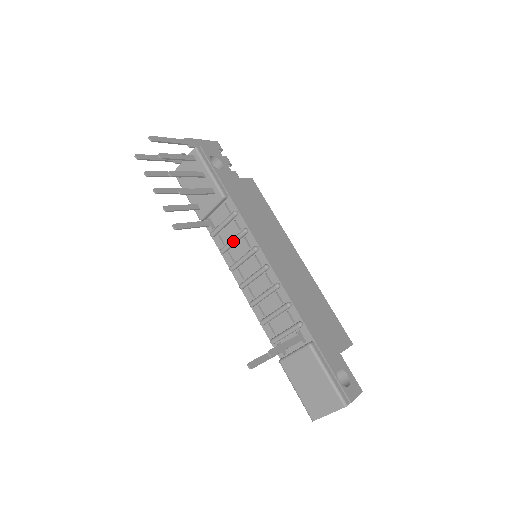
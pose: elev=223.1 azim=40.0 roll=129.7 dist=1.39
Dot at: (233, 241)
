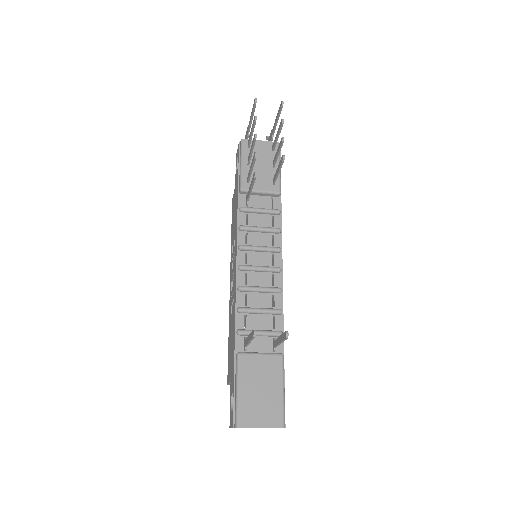
Dot at: (262, 229)
